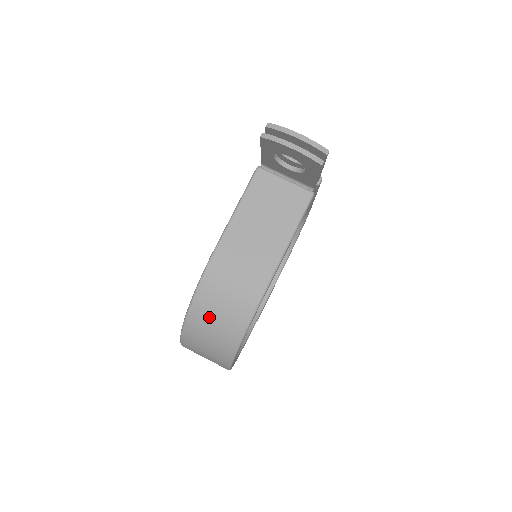
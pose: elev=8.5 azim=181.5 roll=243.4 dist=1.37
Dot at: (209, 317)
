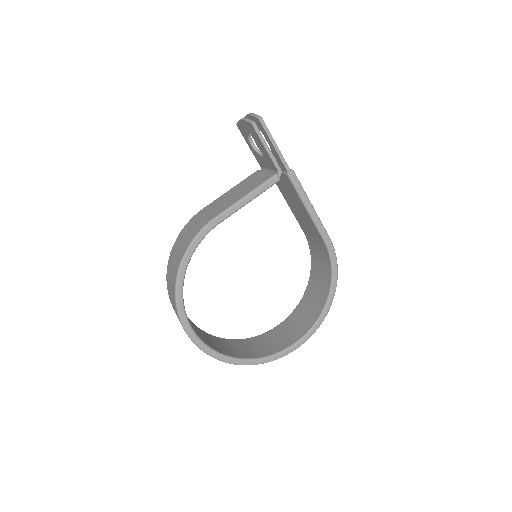
Dot at: (175, 253)
